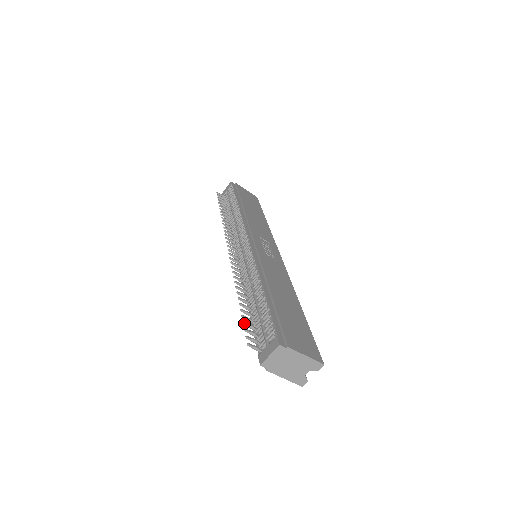
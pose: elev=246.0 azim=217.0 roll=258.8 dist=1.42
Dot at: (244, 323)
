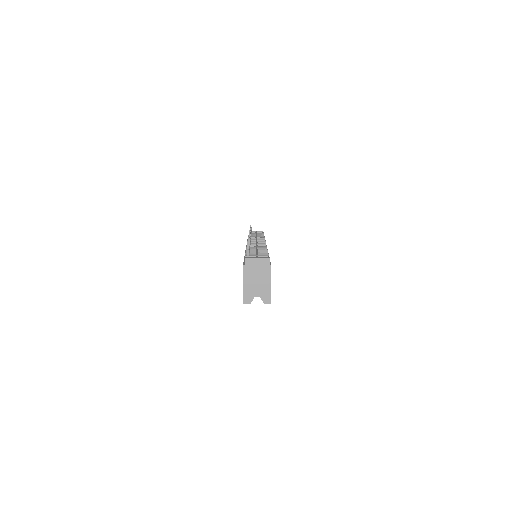
Dot at: occluded
